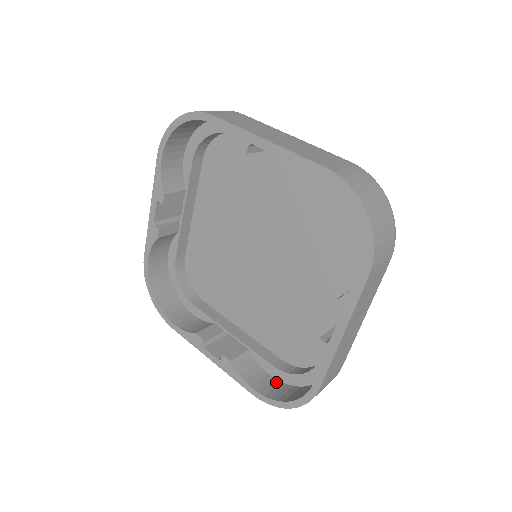
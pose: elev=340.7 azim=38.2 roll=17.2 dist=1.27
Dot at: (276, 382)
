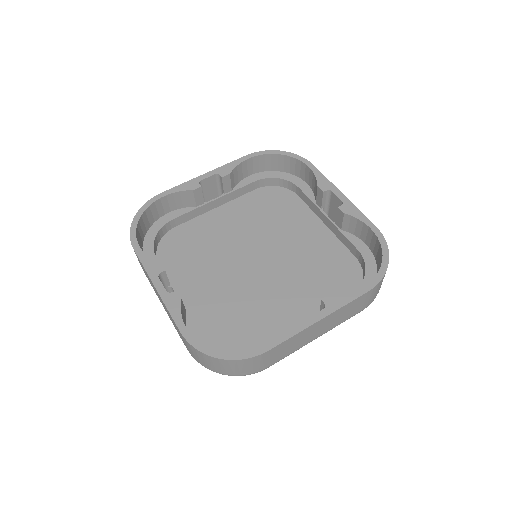
Dot at: occluded
